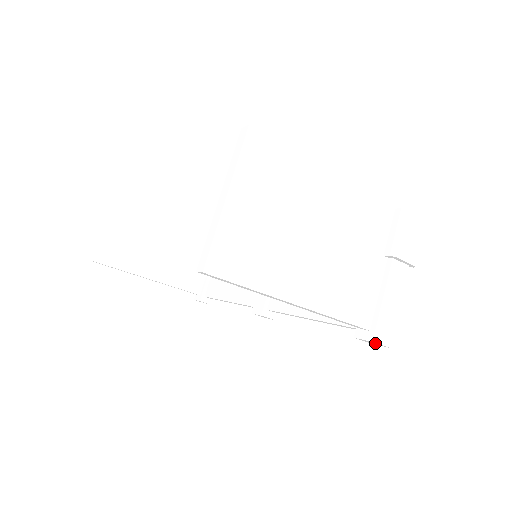
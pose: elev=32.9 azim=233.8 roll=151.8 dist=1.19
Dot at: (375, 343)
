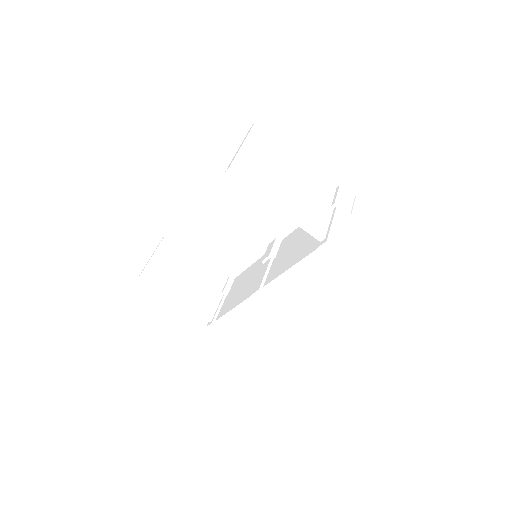
Dot at: (329, 246)
